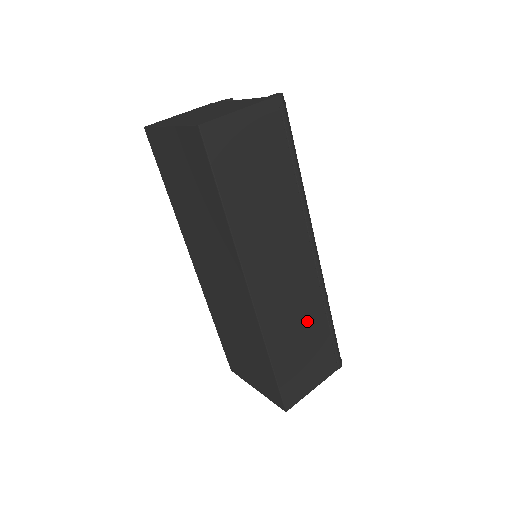
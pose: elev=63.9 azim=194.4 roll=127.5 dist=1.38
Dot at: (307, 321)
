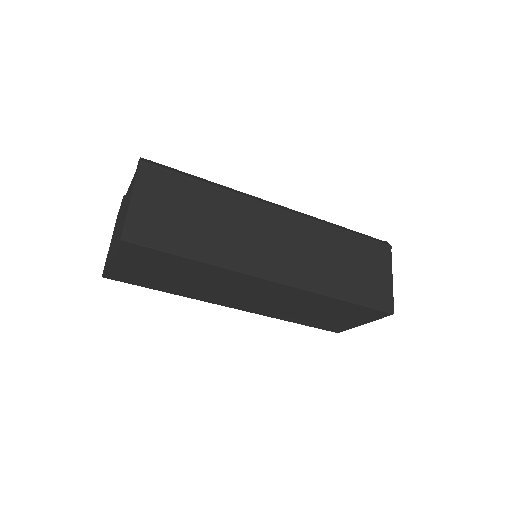
Dot at: (332, 250)
